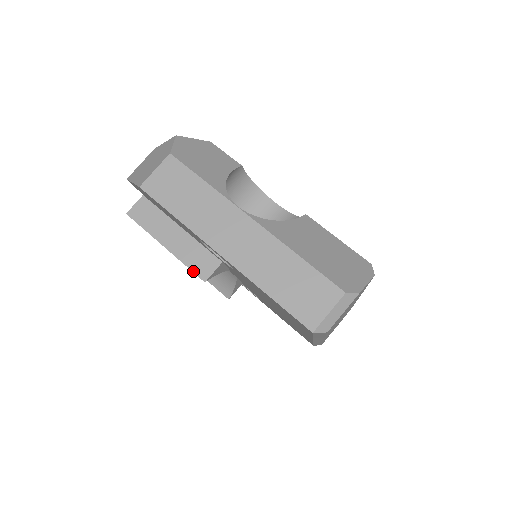
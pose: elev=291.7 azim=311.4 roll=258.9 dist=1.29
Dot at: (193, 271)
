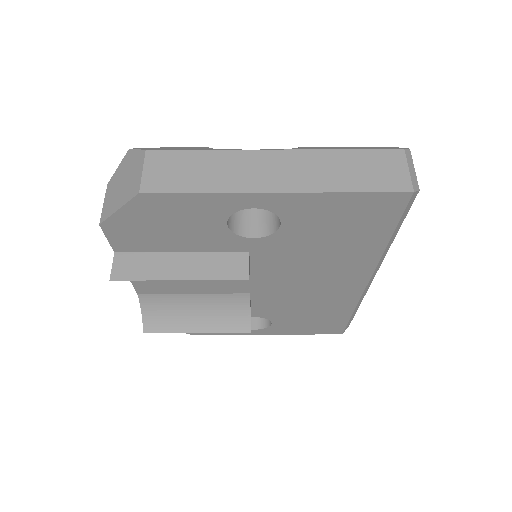
Dot at: (229, 279)
